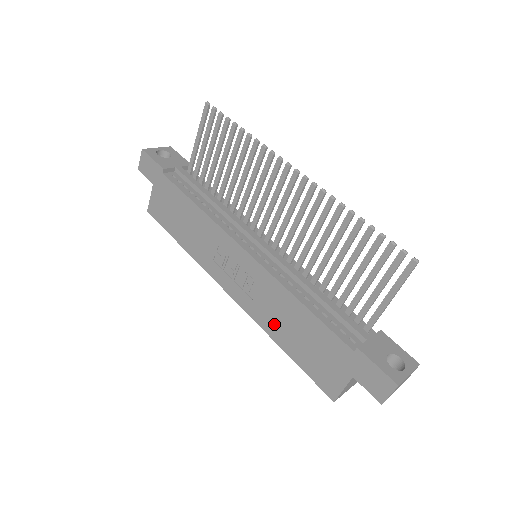
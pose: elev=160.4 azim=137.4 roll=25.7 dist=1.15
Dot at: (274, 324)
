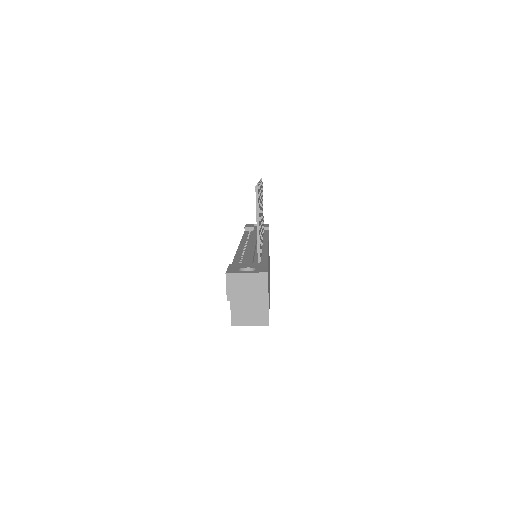
Dot at: occluded
